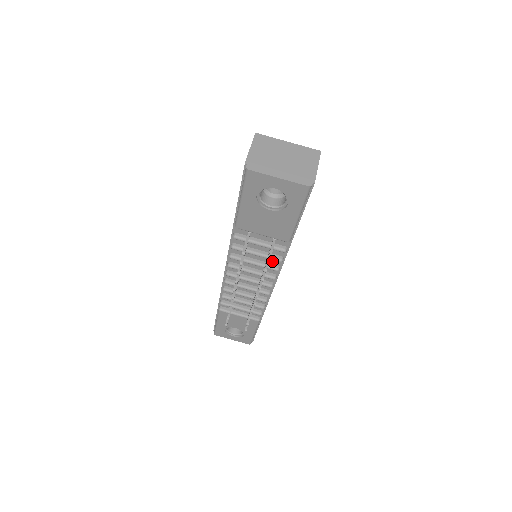
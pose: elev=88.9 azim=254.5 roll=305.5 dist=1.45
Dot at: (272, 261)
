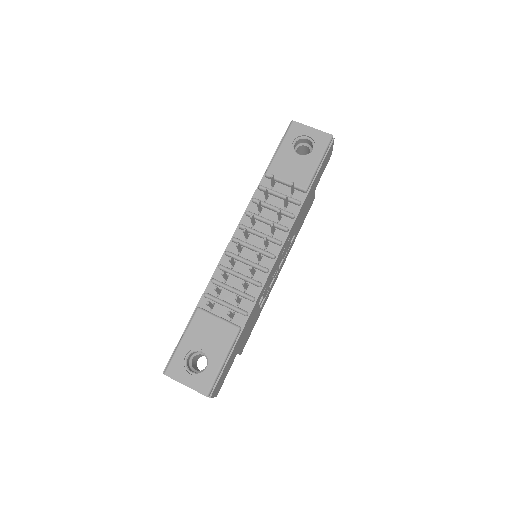
Dot at: (283, 222)
